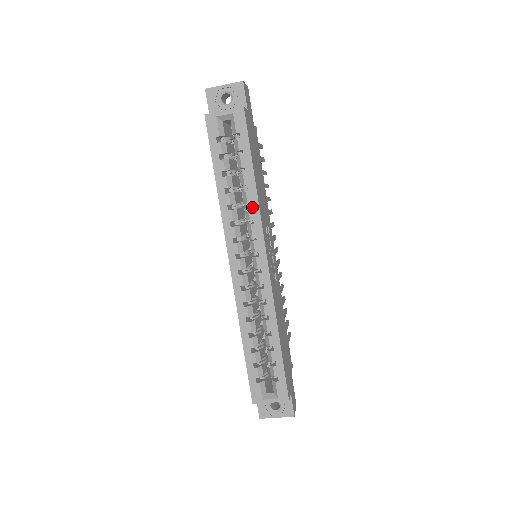
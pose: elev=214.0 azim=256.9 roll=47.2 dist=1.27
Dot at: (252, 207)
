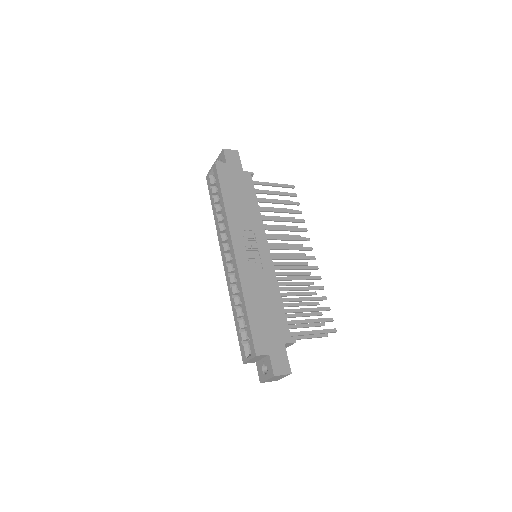
Dot at: (224, 218)
